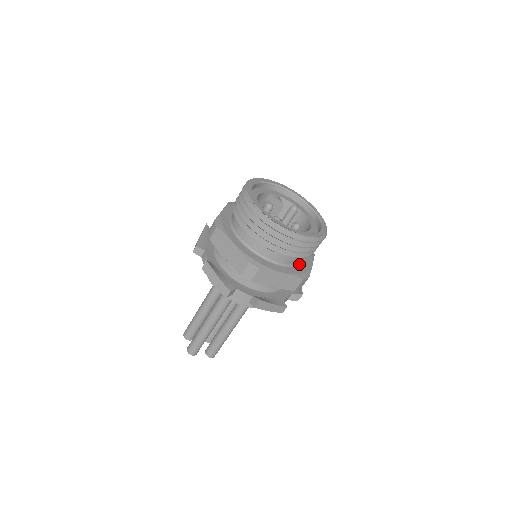
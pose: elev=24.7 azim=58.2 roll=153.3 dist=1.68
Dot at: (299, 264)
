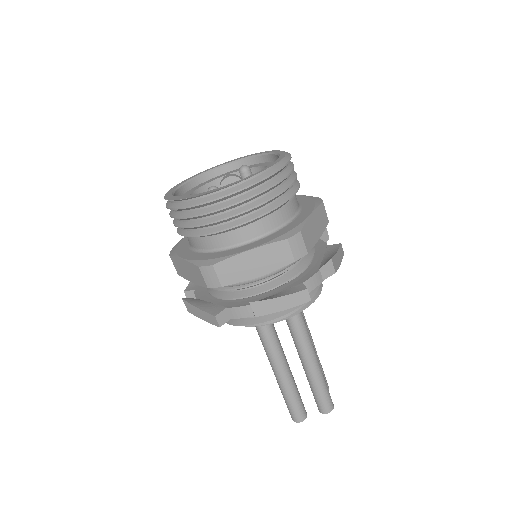
Dot at: (284, 226)
